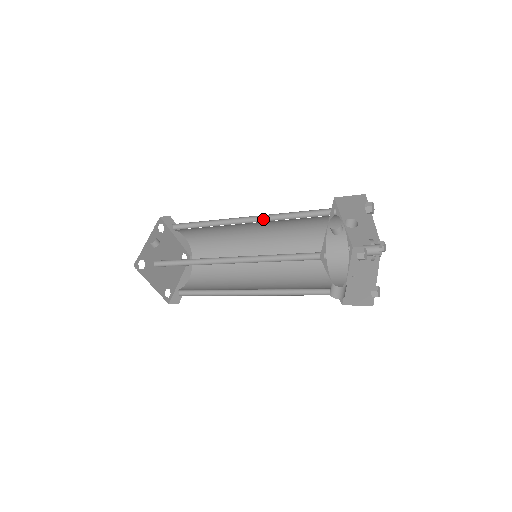
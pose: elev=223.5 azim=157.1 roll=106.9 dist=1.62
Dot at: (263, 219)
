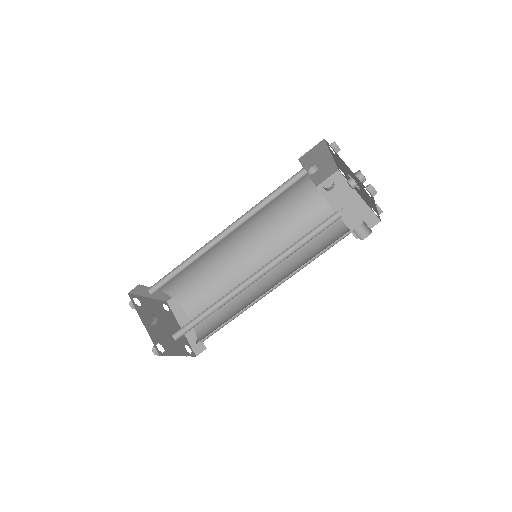
Dot at: (240, 221)
